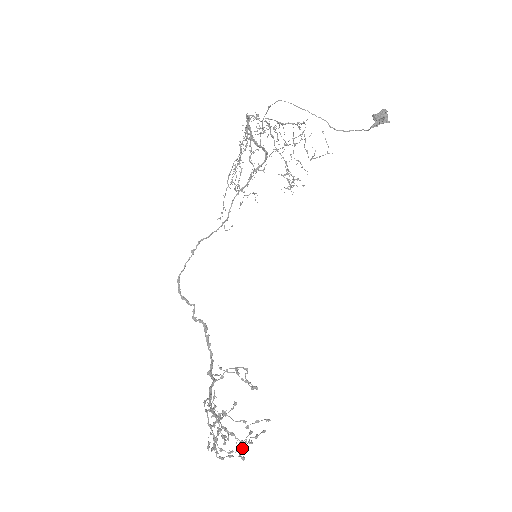
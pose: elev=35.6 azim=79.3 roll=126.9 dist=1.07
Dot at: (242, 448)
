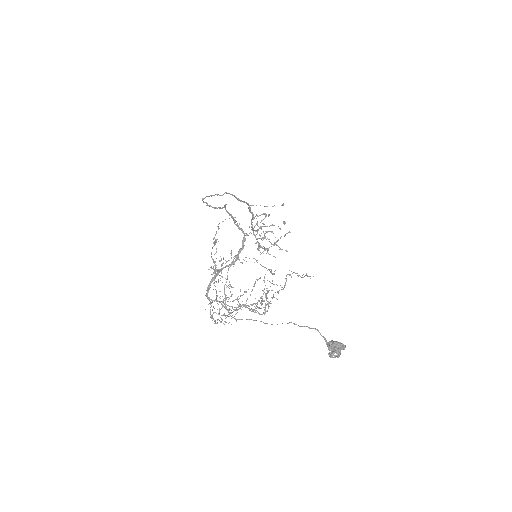
Dot at: (279, 228)
